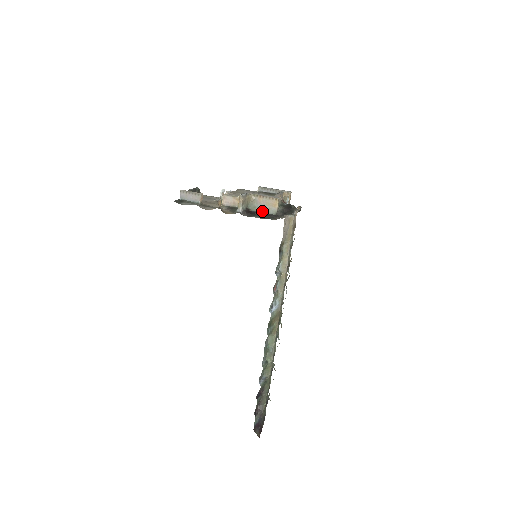
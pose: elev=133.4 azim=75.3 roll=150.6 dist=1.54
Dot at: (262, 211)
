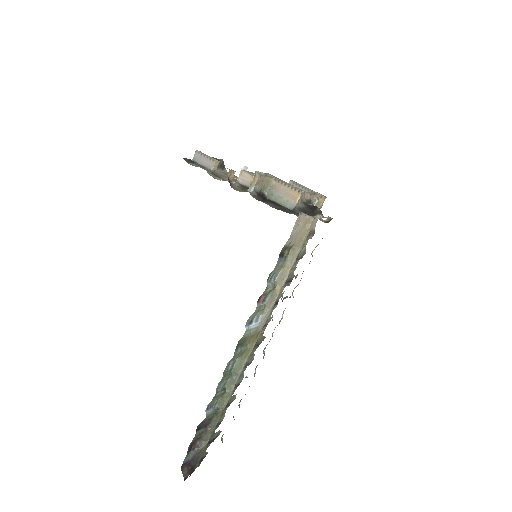
Dot at: (278, 201)
